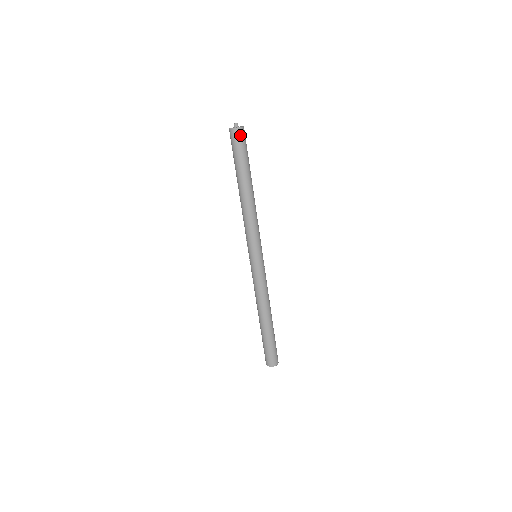
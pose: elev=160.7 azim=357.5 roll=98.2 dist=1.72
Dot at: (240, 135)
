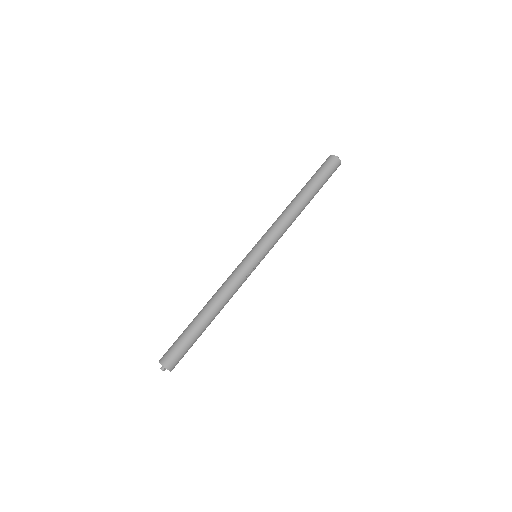
Dot at: (333, 162)
